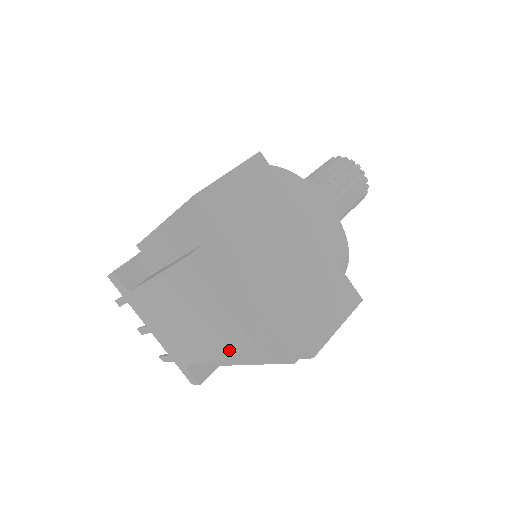
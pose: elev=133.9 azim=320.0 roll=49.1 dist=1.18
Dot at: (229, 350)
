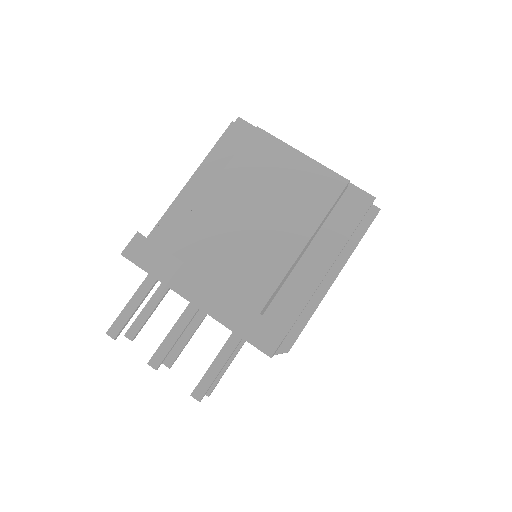
Dot at: (318, 211)
